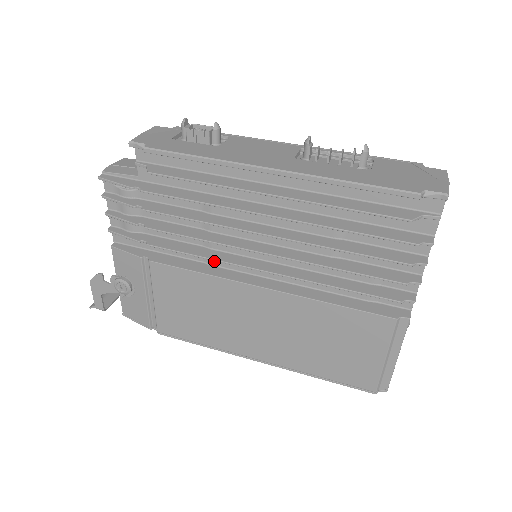
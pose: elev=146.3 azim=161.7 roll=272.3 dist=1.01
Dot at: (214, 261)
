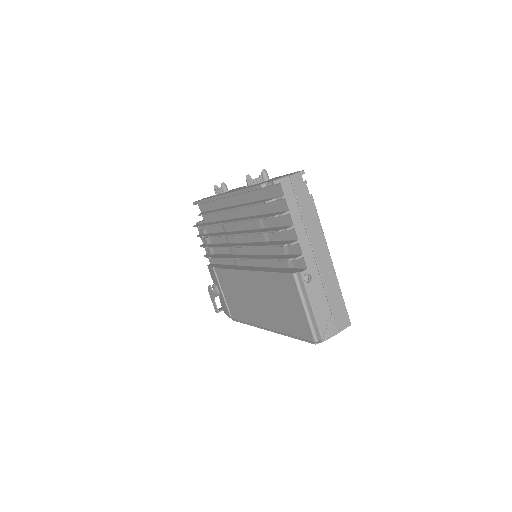
Dot at: (237, 262)
